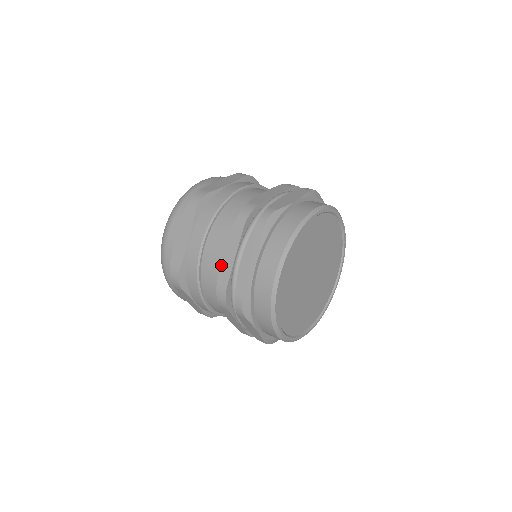
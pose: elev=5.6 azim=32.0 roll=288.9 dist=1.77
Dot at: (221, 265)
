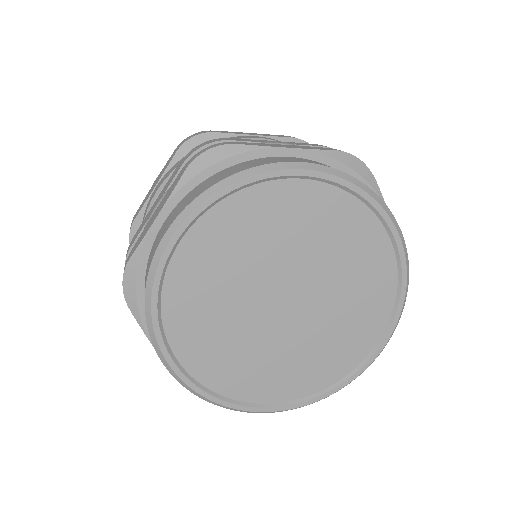
Dot at: (145, 217)
